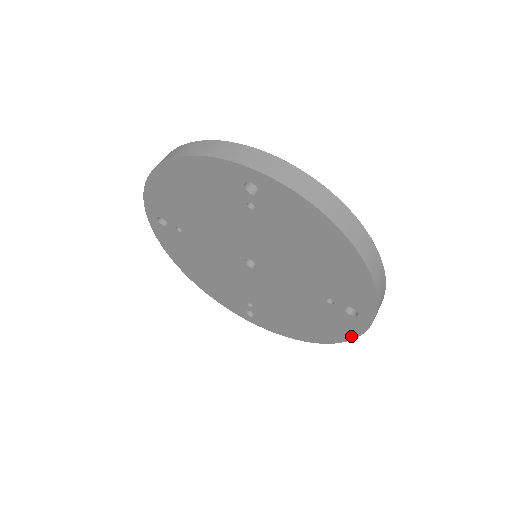
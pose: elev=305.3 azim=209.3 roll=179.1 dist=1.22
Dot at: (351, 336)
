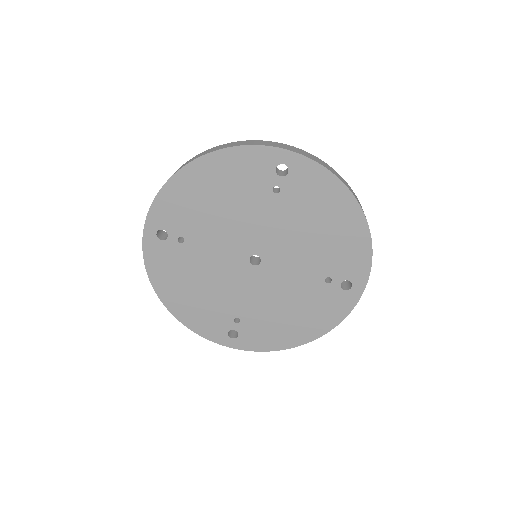
Dot at: (340, 318)
